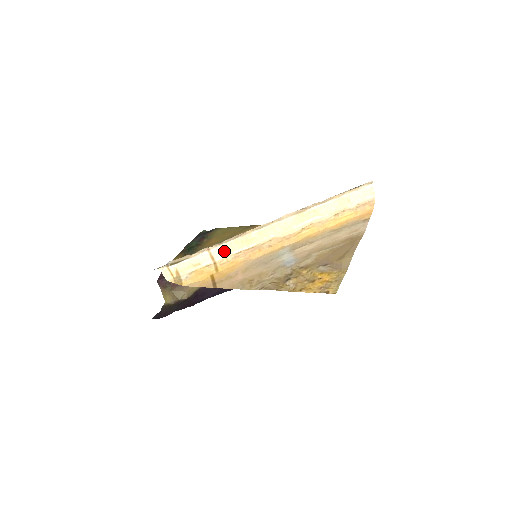
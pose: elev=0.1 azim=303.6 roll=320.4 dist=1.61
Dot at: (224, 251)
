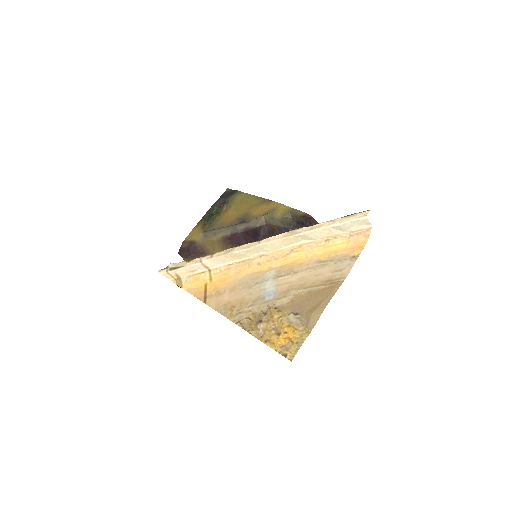
Dot at: (216, 262)
